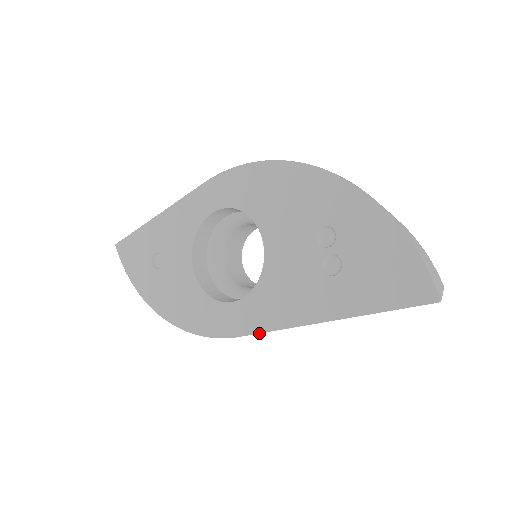
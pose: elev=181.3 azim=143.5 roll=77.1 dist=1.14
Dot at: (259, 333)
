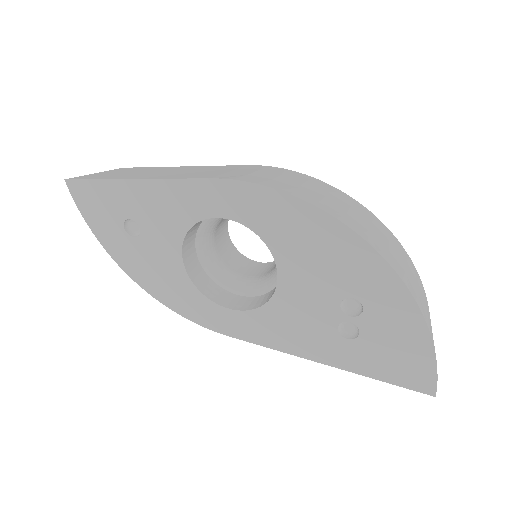
Dot at: (253, 343)
